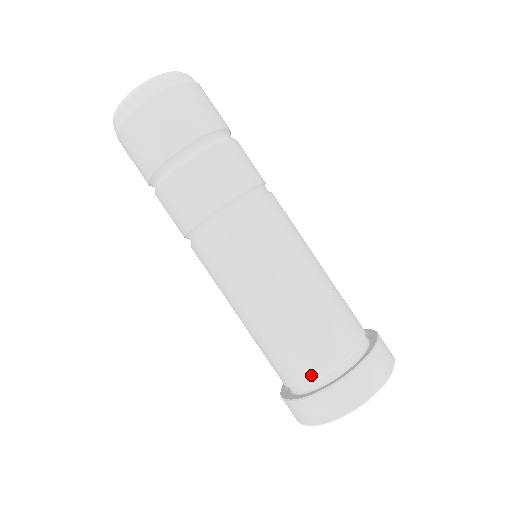
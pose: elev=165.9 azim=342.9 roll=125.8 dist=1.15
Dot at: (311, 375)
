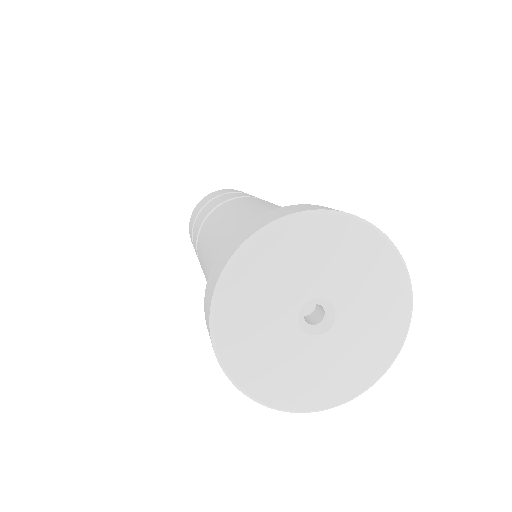
Dot at: occluded
